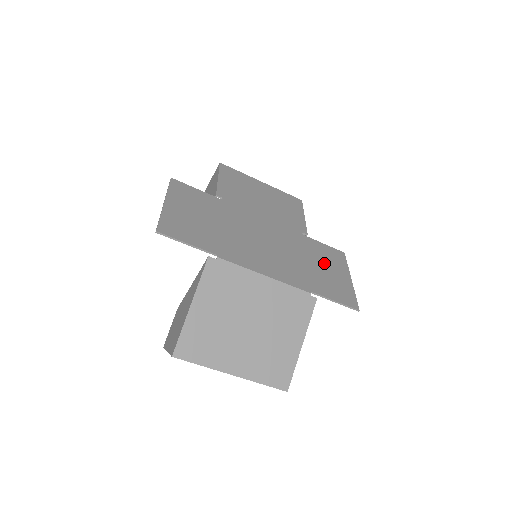
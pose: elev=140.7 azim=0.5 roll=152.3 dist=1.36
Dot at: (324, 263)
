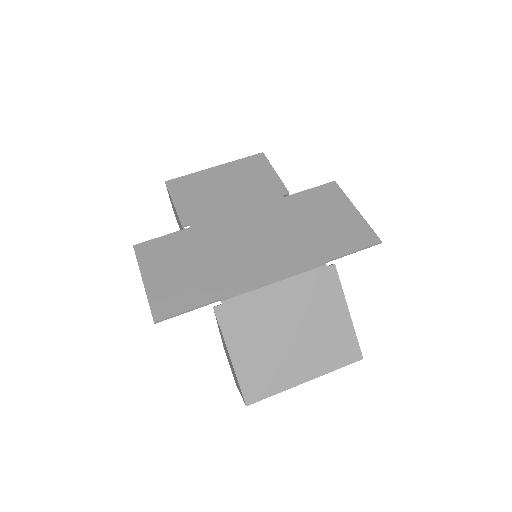
Dot at: (321, 214)
